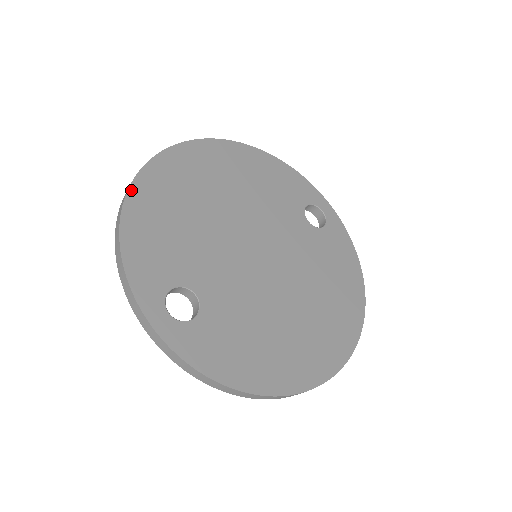
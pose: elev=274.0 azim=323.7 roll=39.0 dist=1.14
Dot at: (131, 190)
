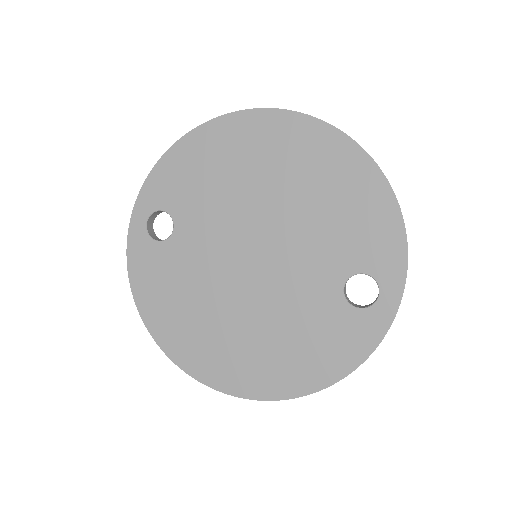
Dot at: (210, 123)
